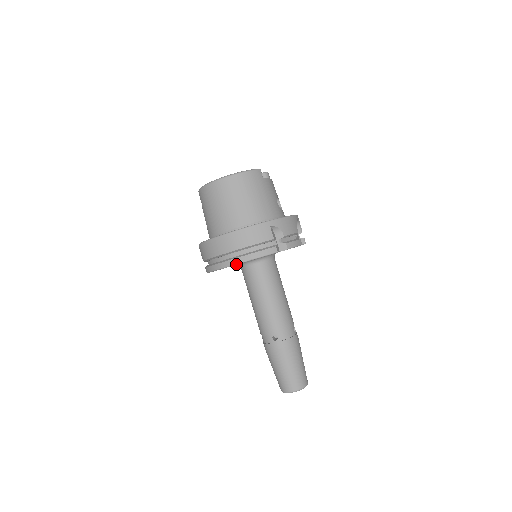
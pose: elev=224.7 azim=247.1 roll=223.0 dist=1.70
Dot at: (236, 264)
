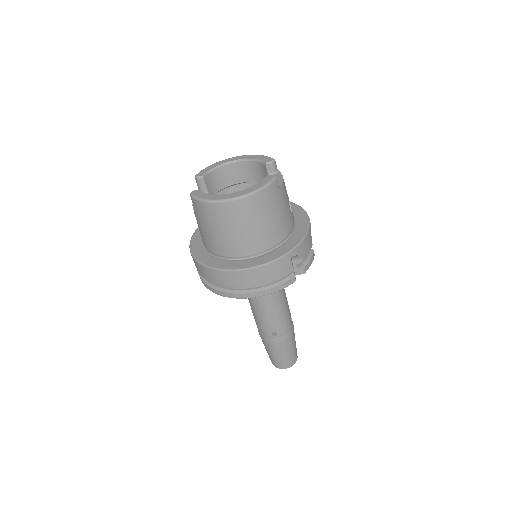
Dot at: occluded
